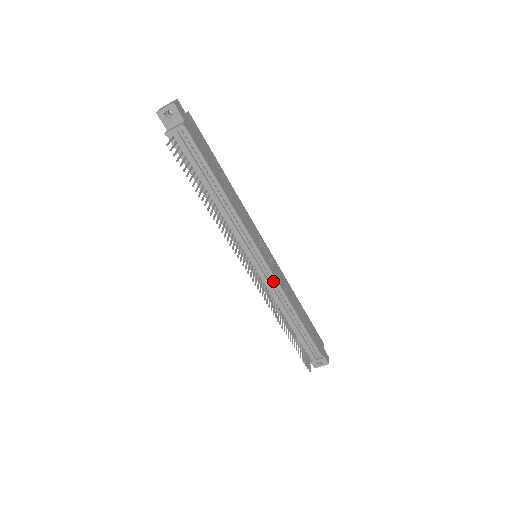
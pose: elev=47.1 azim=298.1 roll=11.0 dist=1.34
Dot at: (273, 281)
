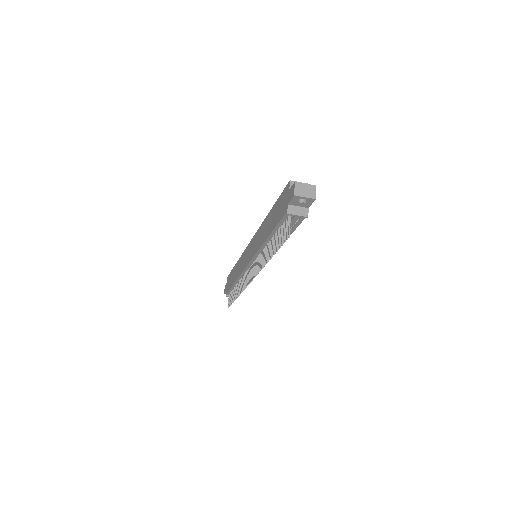
Dot at: occluded
